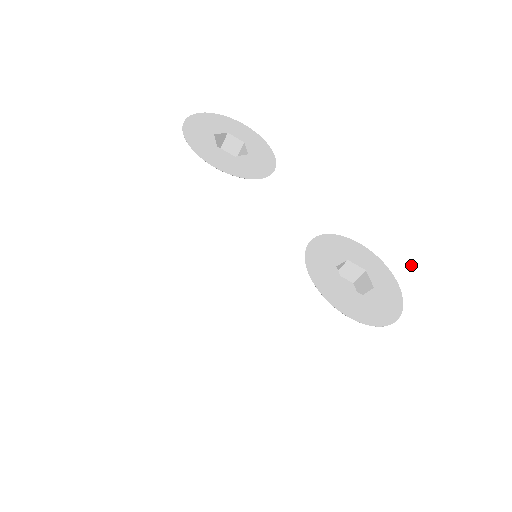
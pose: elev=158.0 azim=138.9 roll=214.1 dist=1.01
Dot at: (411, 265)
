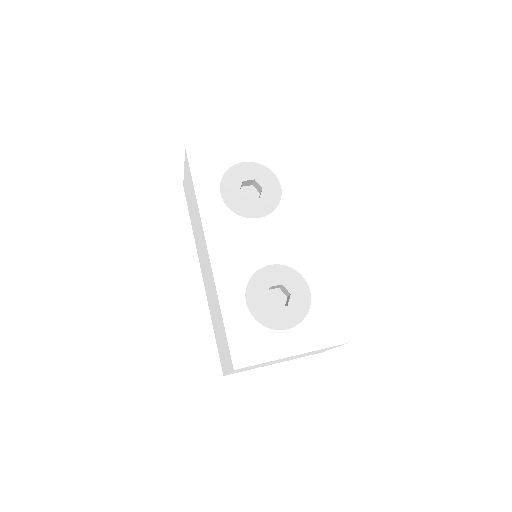
Dot at: (333, 298)
